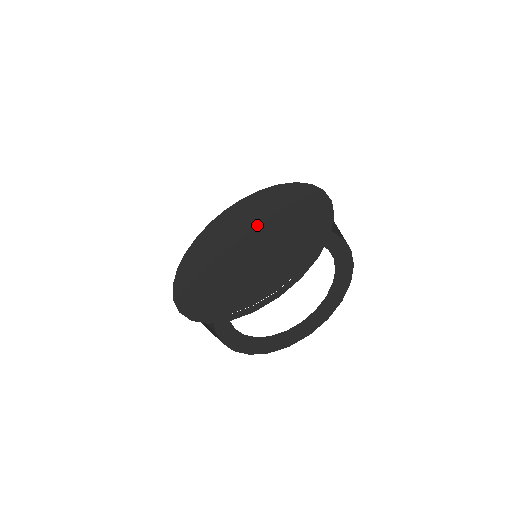
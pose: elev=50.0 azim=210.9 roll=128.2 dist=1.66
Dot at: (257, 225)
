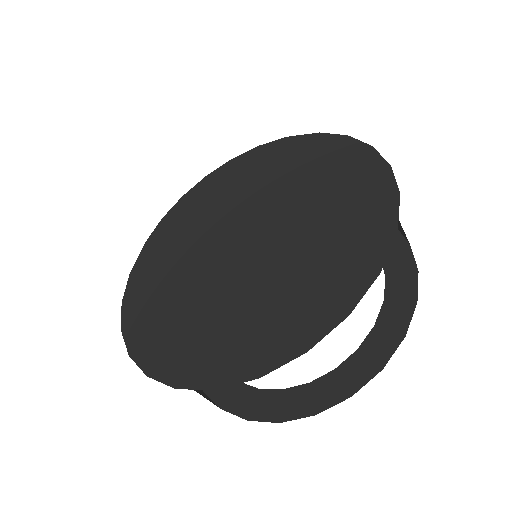
Dot at: (231, 215)
